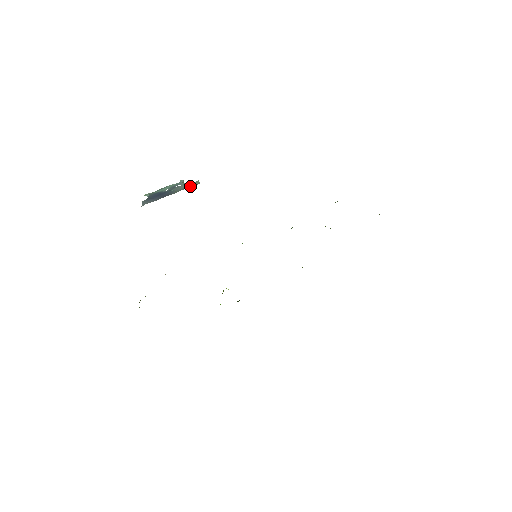
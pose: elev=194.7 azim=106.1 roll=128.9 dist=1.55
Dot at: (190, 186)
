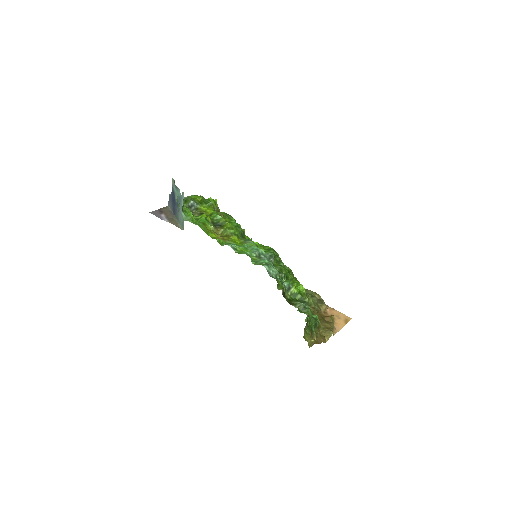
Dot at: (180, 224)
